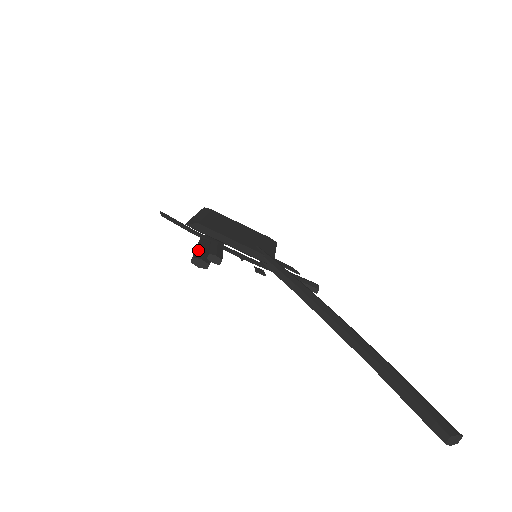
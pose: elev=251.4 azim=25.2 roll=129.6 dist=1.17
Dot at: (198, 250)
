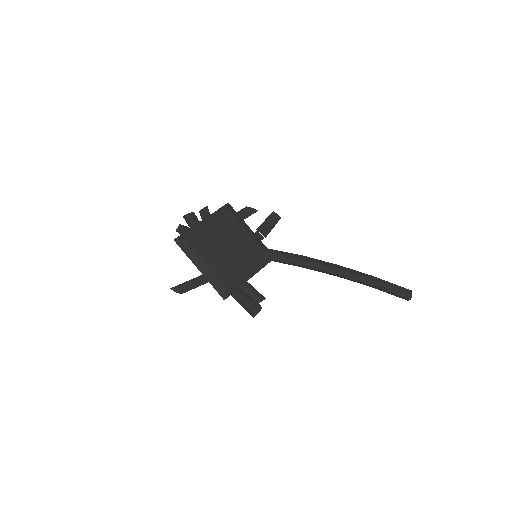
Dot at: (244, 303)
